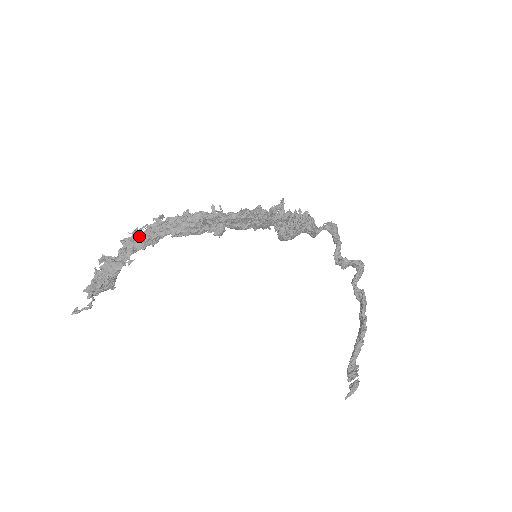
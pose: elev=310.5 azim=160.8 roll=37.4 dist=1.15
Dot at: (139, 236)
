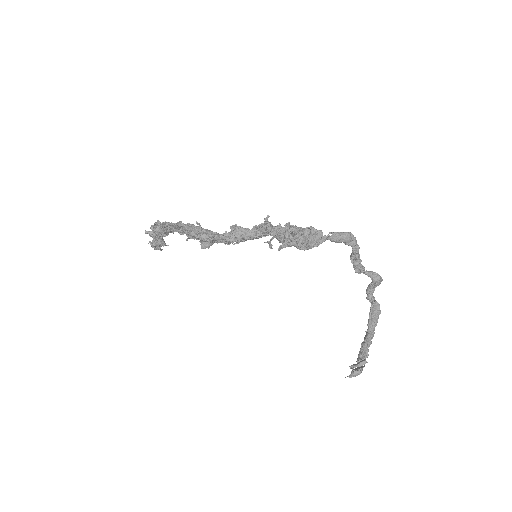
Dot at: (160, 227)
